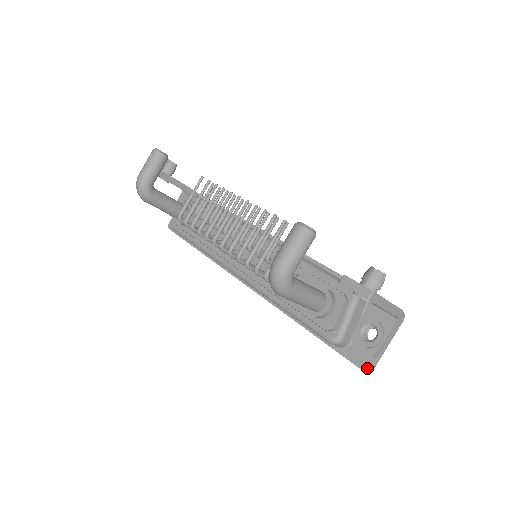
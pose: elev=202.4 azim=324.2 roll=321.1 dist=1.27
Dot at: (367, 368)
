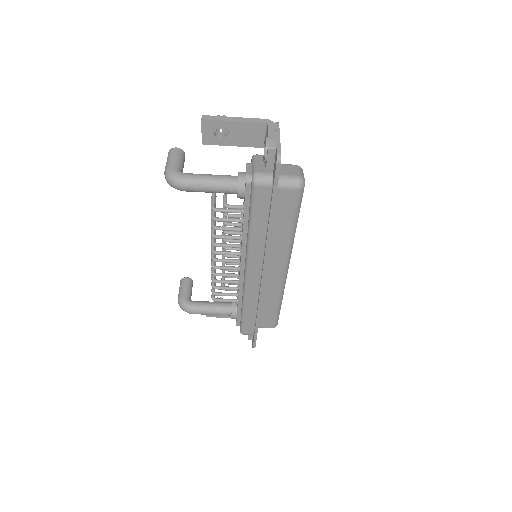
Dot at: (276, 158)
